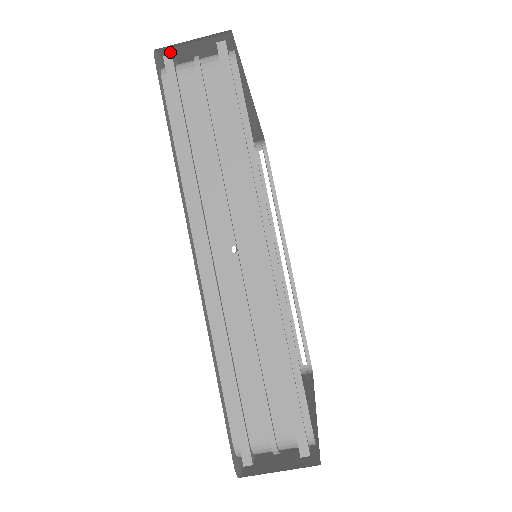
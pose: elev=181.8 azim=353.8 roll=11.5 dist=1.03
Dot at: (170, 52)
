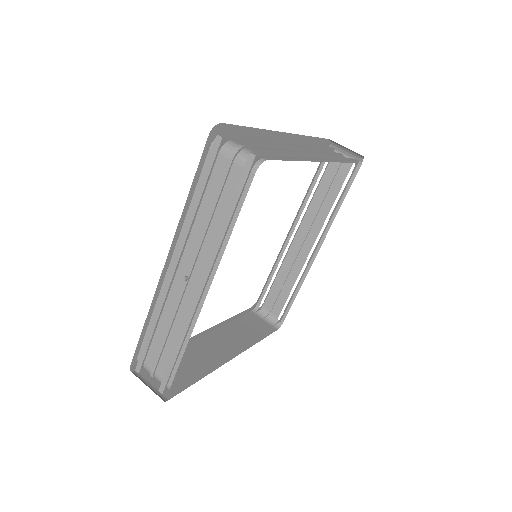
Dot at: occluded
